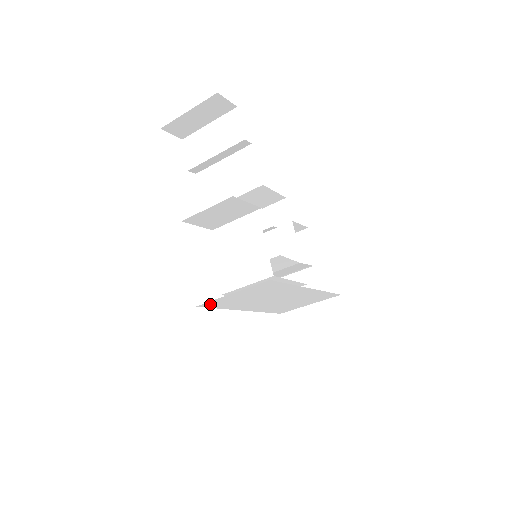
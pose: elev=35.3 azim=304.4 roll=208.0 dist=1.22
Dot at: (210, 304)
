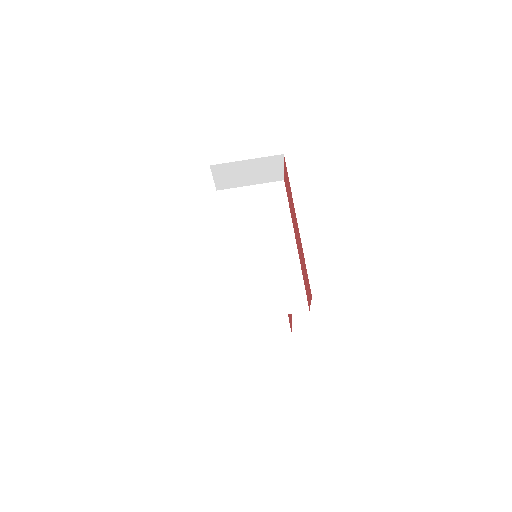
Dot at: (225, 197)
